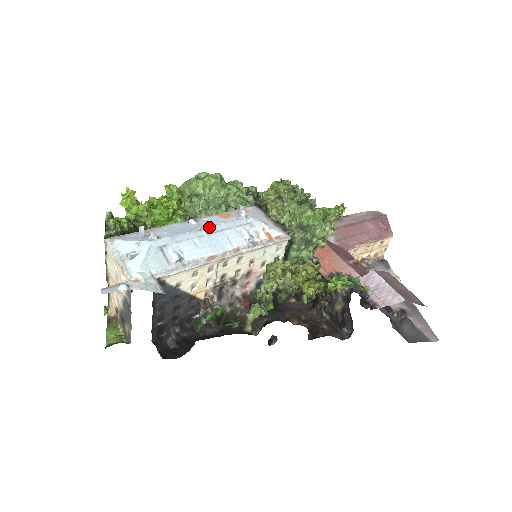
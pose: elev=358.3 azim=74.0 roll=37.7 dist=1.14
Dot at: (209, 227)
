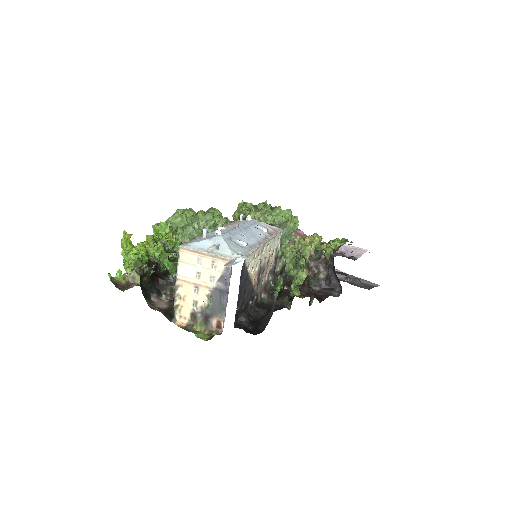
Dot at: (241, 226)
